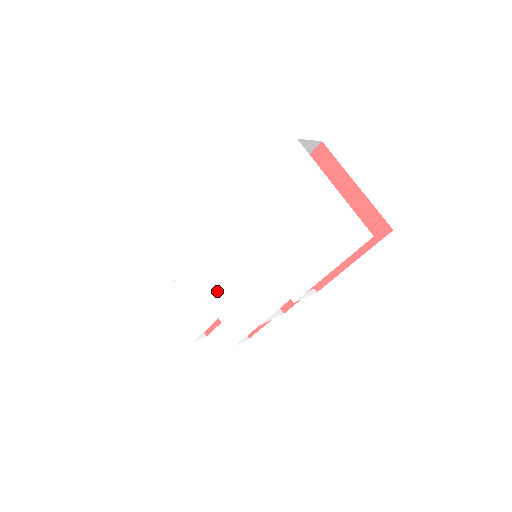
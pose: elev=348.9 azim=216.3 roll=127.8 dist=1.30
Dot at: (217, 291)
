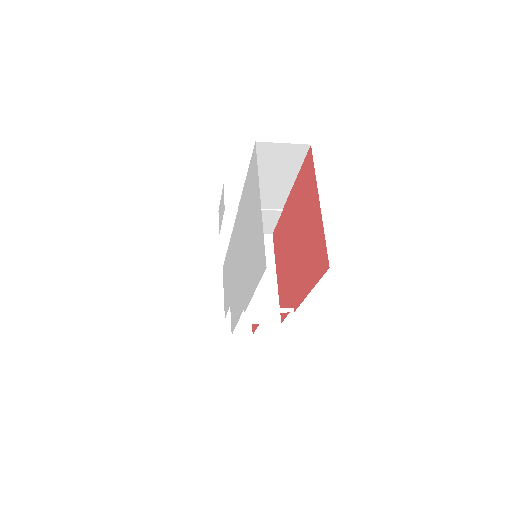
Dot at: (231, 279)
